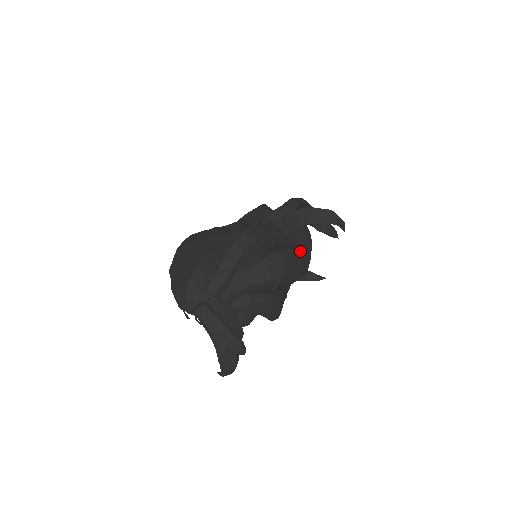
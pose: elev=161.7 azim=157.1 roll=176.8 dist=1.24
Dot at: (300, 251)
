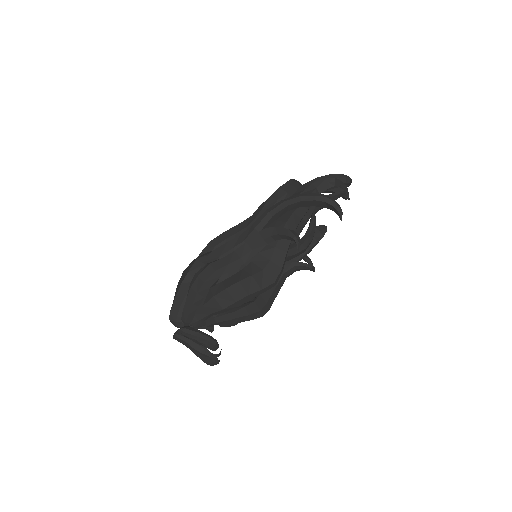
Dot at: (263, 270)
